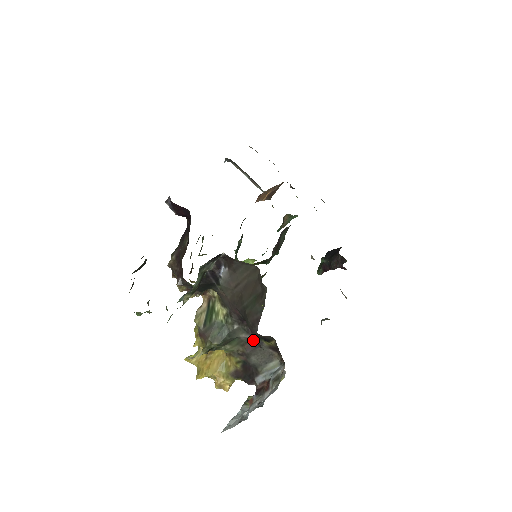
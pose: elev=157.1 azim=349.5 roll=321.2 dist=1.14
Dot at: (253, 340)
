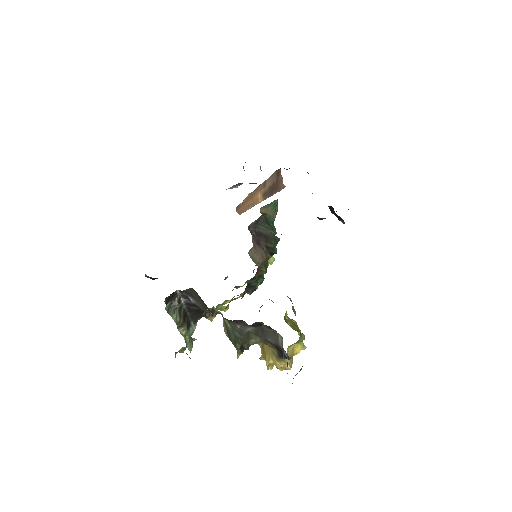
Dot at: (257, 329)
